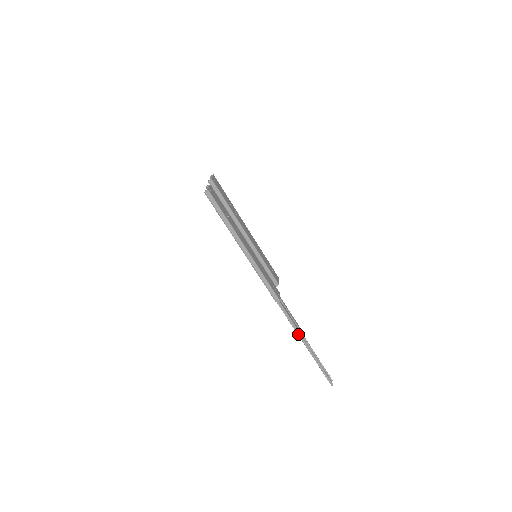
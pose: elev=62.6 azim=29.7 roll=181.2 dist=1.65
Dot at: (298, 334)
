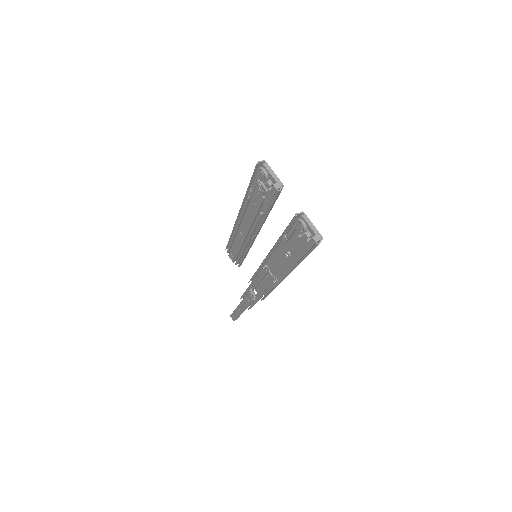
Dot at: occluded
